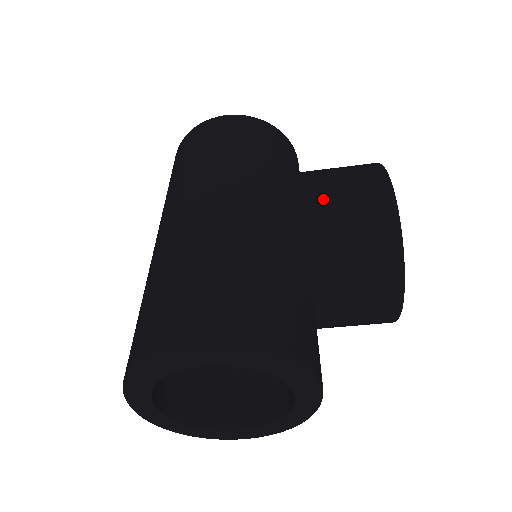
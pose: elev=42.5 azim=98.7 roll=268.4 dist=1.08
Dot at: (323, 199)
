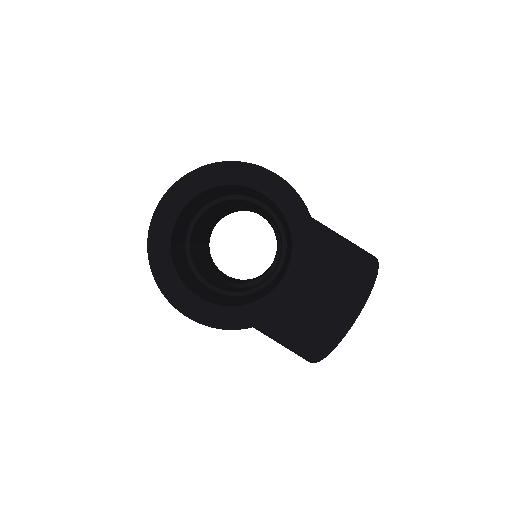
Dot at: (337, 233)
